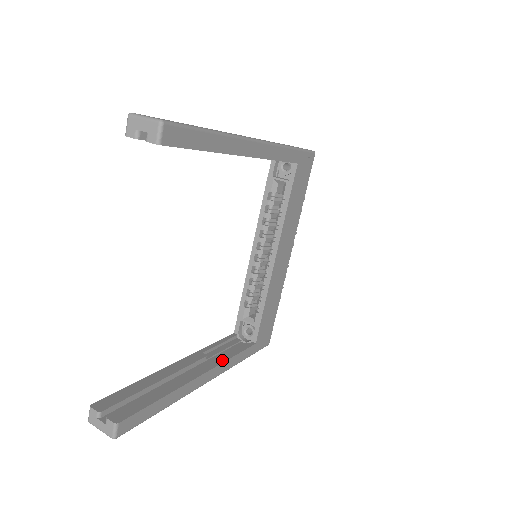
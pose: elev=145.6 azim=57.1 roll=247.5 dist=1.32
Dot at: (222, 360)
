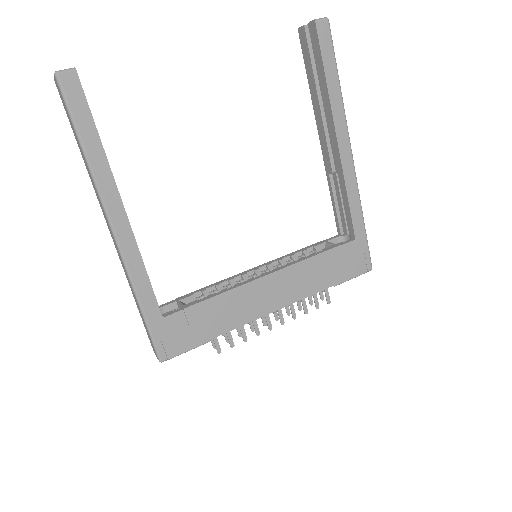
Dot at: occluded
